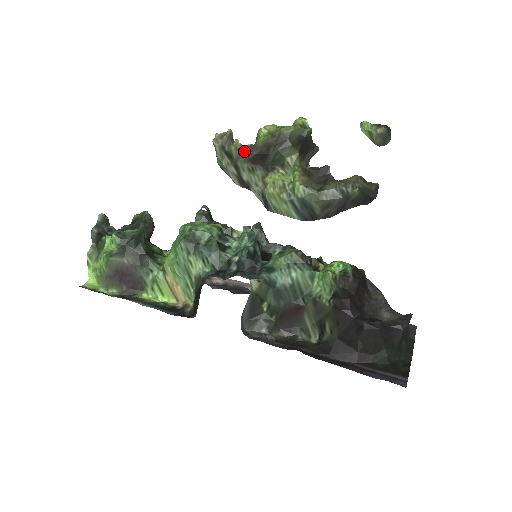
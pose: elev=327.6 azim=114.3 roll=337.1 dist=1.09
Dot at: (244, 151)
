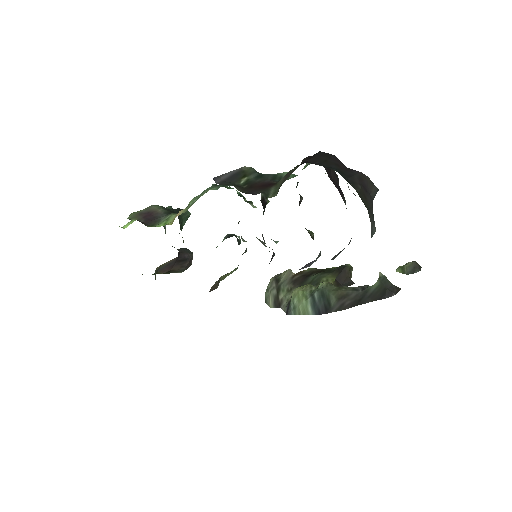
Dot at: (291, 273)
